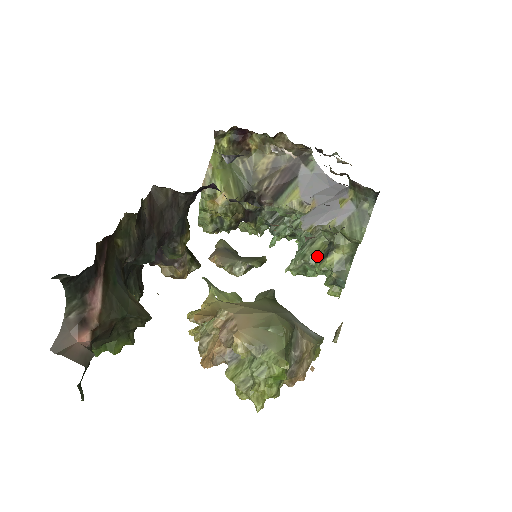
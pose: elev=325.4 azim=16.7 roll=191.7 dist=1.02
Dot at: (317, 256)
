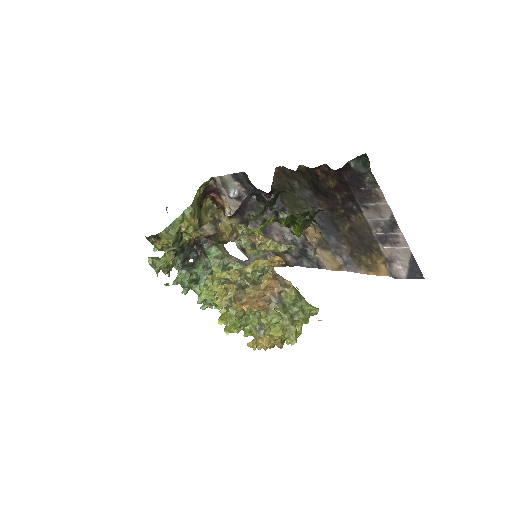
Dot at: occluded
